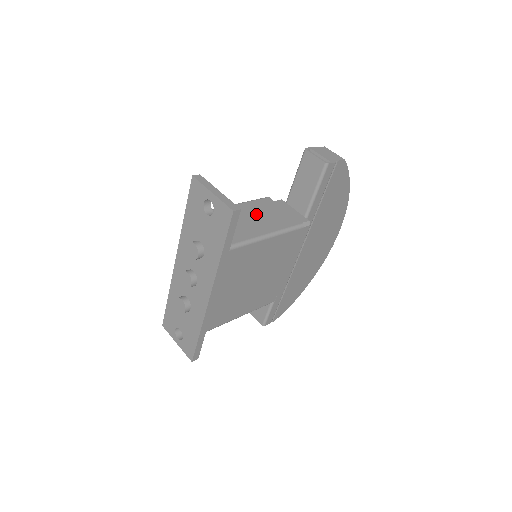
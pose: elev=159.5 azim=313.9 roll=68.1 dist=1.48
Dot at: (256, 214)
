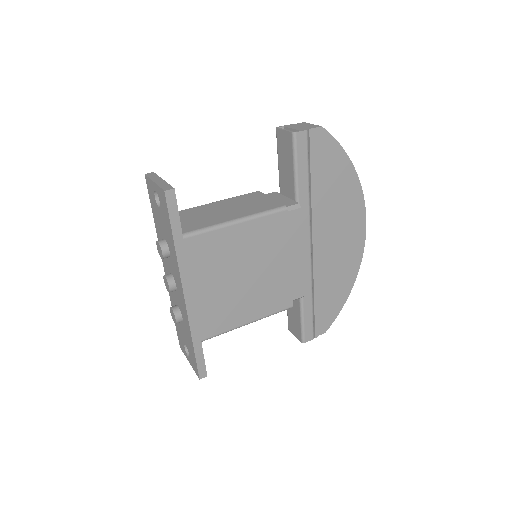
Dot at: (233, 206)
